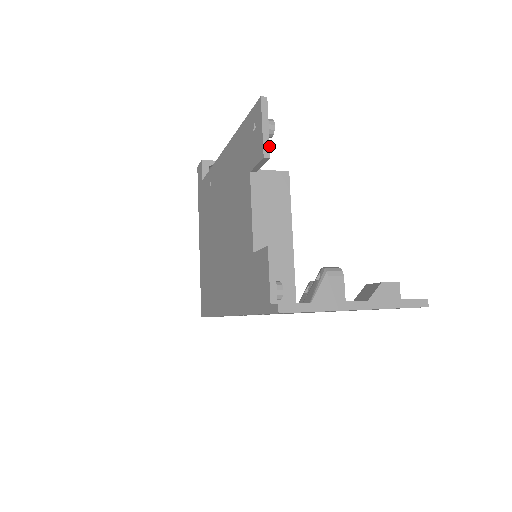
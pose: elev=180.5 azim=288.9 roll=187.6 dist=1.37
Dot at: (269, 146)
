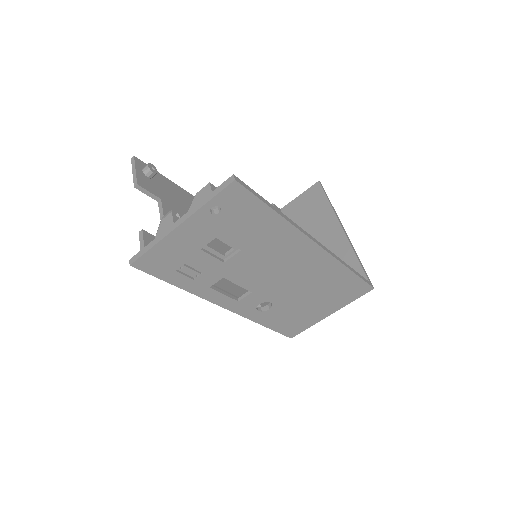
Dot at: (136, 179)
